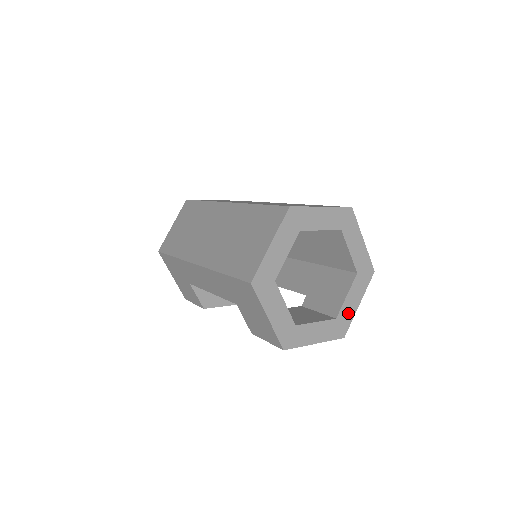
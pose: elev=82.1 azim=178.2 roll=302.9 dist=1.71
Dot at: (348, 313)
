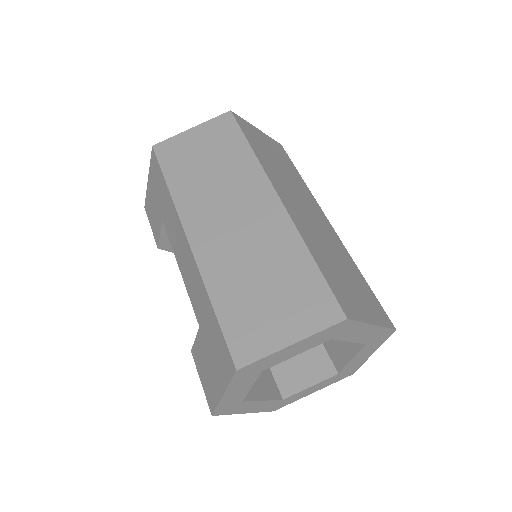
Dot at: (297, 397)
